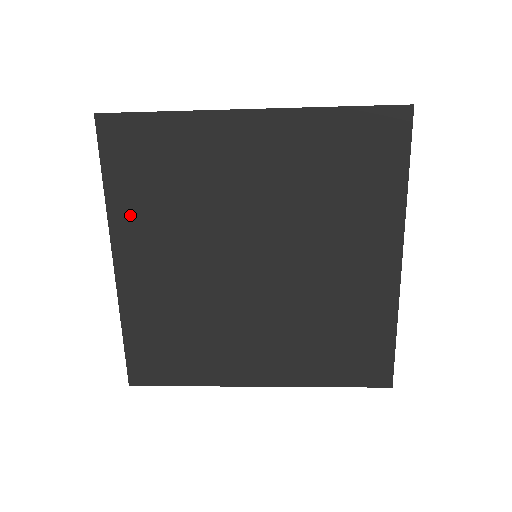
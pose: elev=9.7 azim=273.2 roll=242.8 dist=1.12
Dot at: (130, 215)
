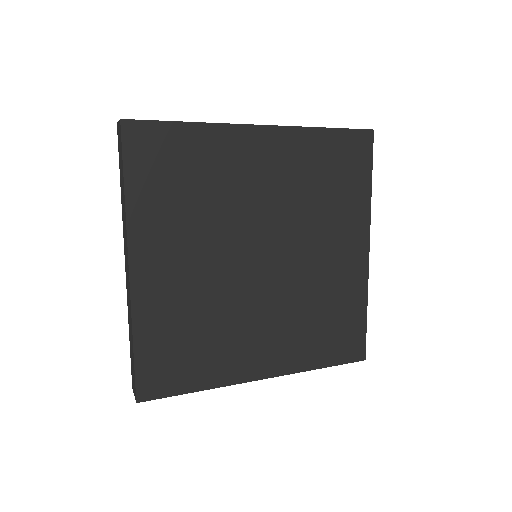
Dot at: (150, 219)
